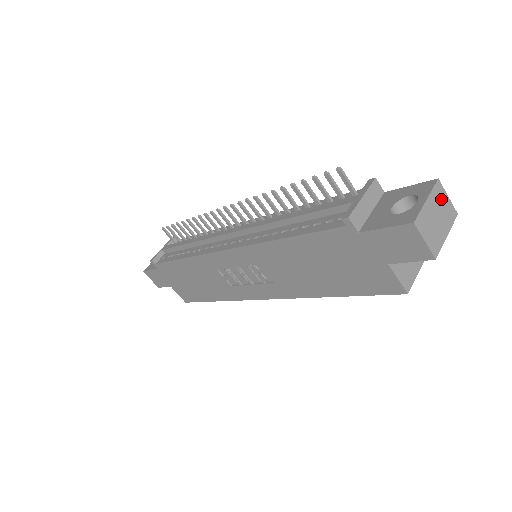
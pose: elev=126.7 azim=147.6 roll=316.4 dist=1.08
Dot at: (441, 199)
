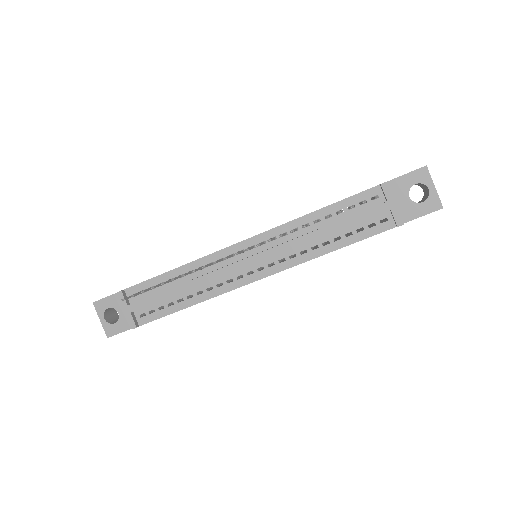
Dot at: occluded
